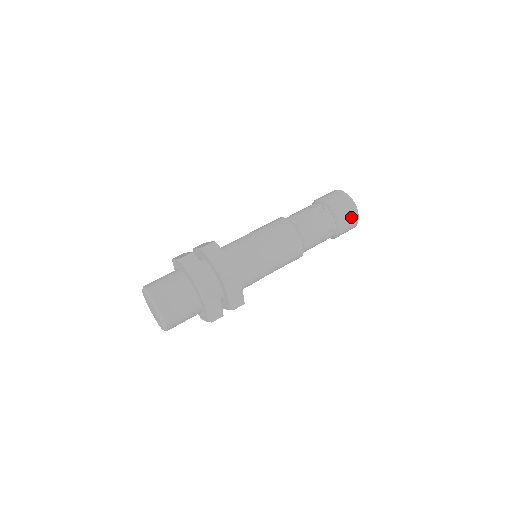
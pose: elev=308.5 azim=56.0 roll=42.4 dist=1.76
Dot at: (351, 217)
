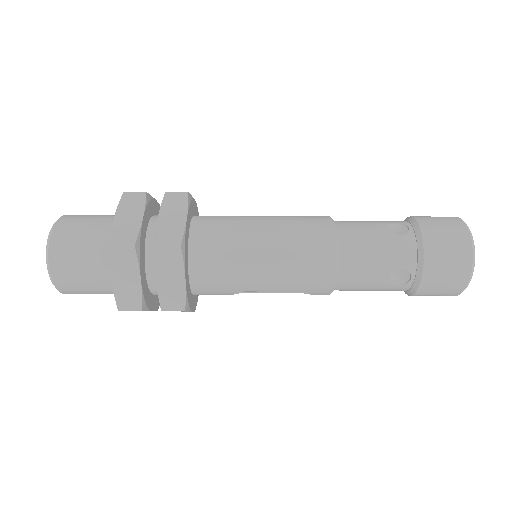
Dot at: (454, 265)
